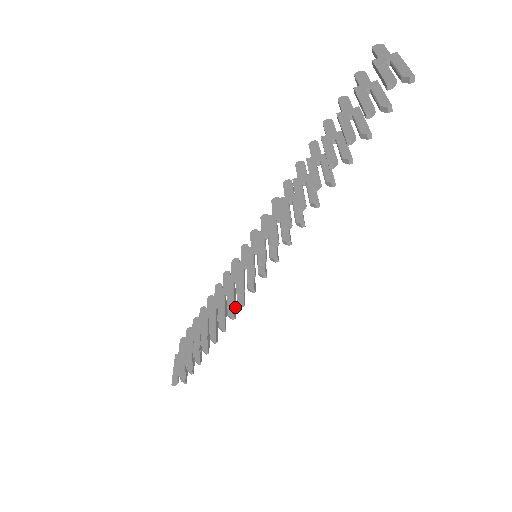
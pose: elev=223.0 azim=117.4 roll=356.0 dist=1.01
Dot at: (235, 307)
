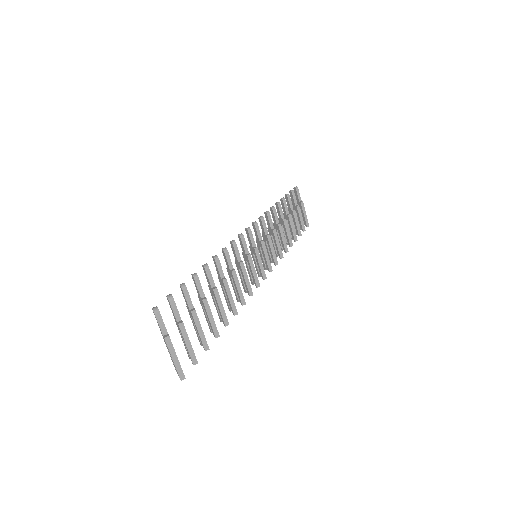
Dot at: (280, 247)
